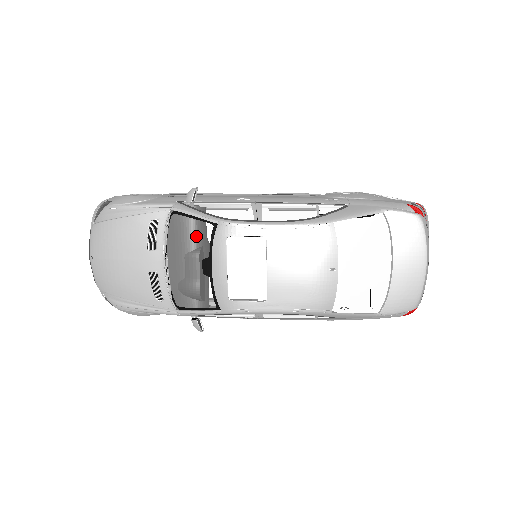
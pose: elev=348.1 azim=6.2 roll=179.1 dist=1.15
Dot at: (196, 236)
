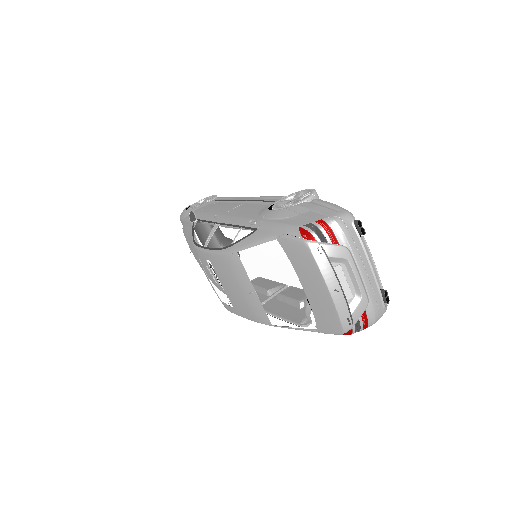
Dot at: occluded
